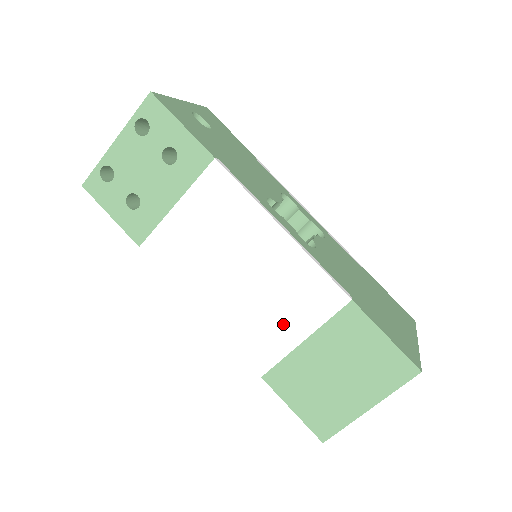
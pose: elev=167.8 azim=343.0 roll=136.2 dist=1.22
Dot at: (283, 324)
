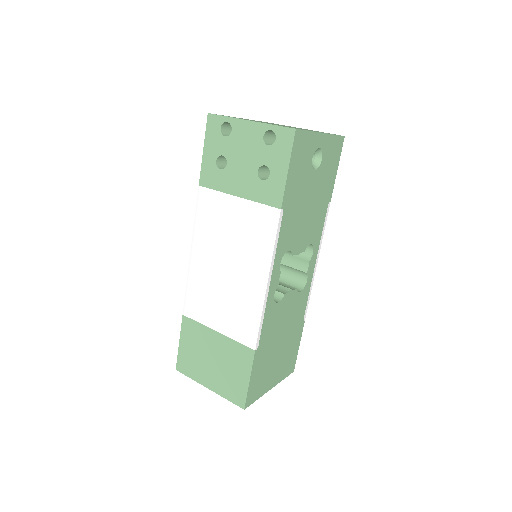
Dot at: (217, 313)
